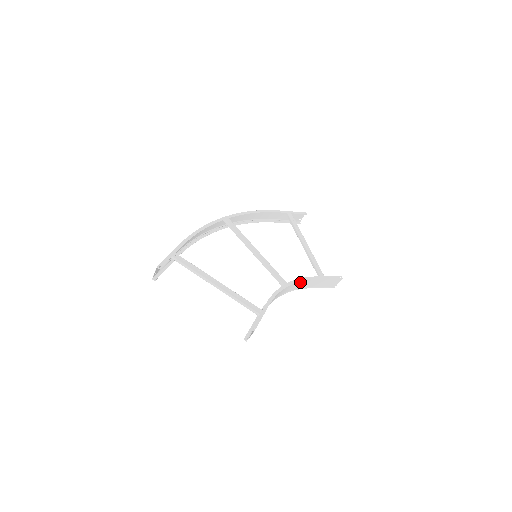
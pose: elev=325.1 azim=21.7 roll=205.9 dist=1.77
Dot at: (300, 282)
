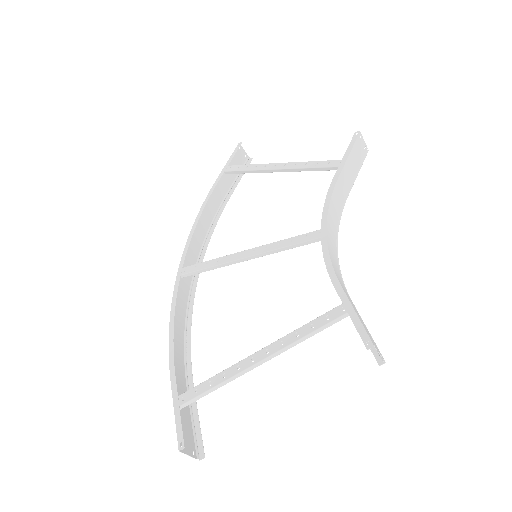
Dot at: (330, 206)
